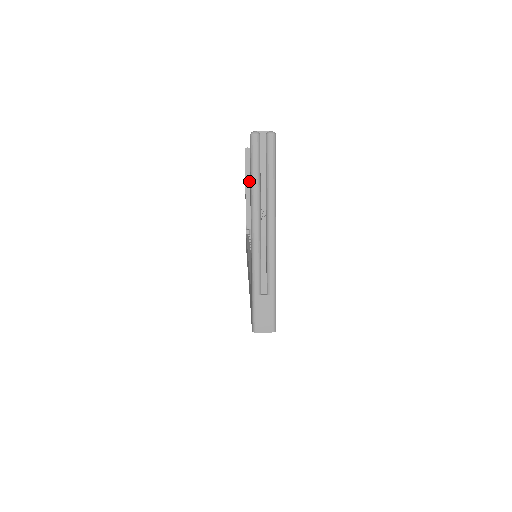
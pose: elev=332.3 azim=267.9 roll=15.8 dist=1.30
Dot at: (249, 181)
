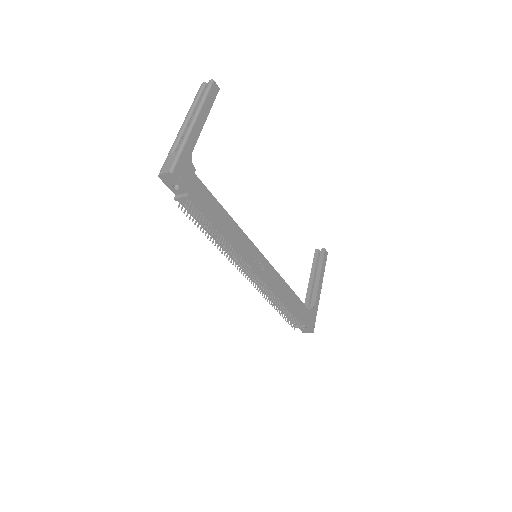
Dot at: (314, 273)
